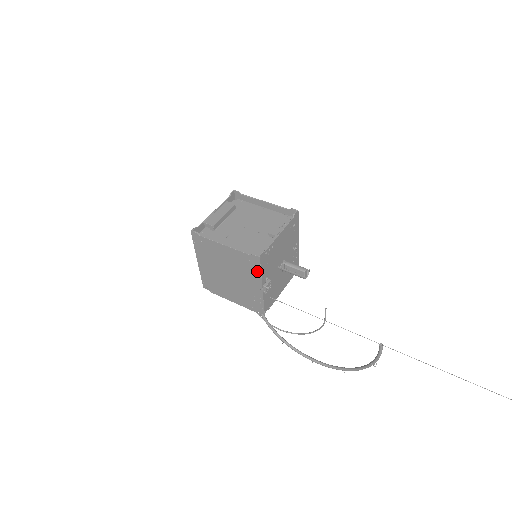
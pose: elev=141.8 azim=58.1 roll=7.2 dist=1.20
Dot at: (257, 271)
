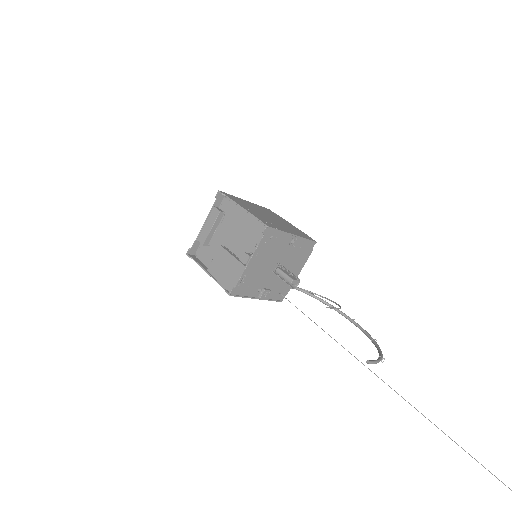
Dot at: (241, 295)
